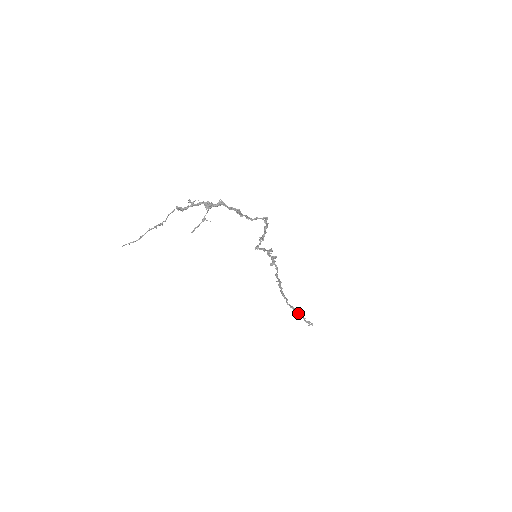
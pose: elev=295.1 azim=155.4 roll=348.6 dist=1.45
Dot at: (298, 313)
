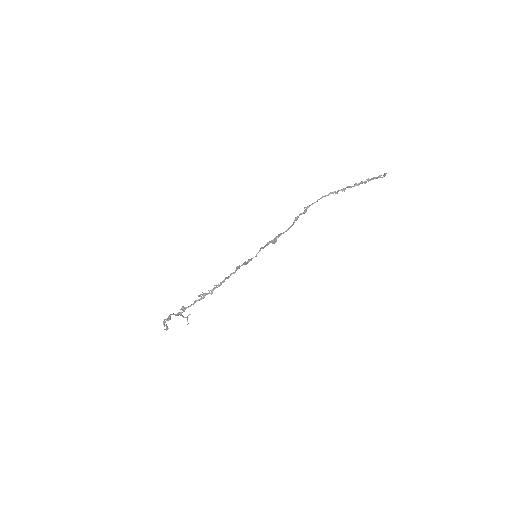
Dot at: (358, 185)
